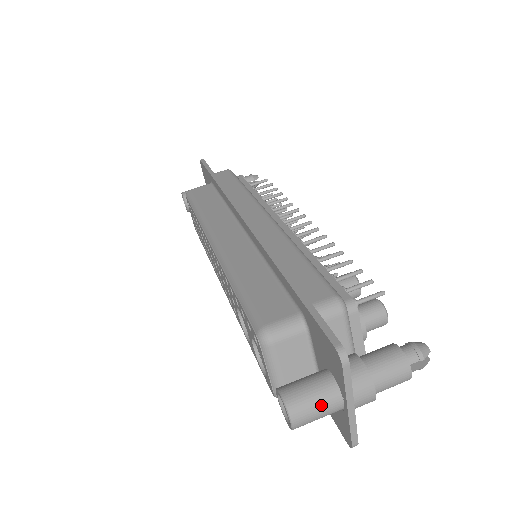
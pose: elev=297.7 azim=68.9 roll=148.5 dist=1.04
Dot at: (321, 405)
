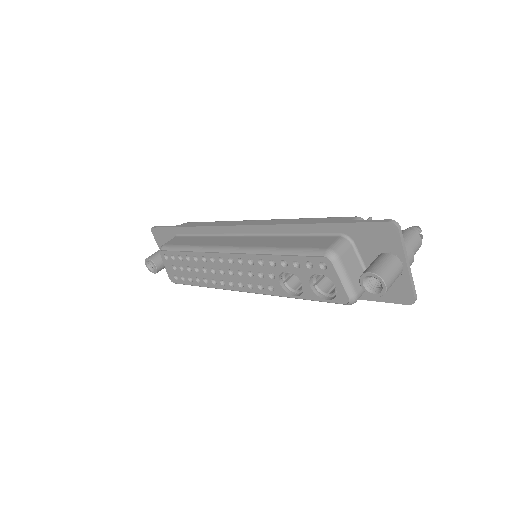
Dot at: (393, 268)
